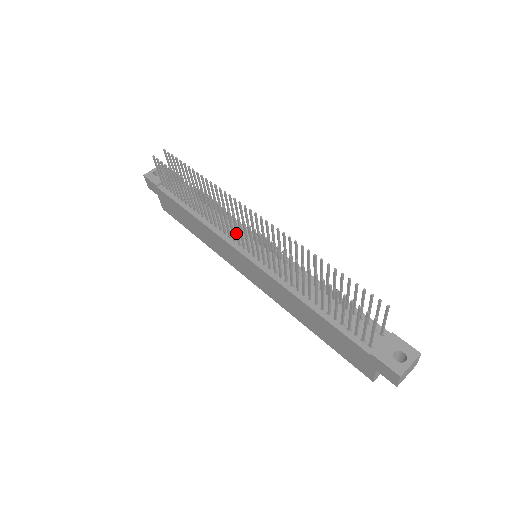
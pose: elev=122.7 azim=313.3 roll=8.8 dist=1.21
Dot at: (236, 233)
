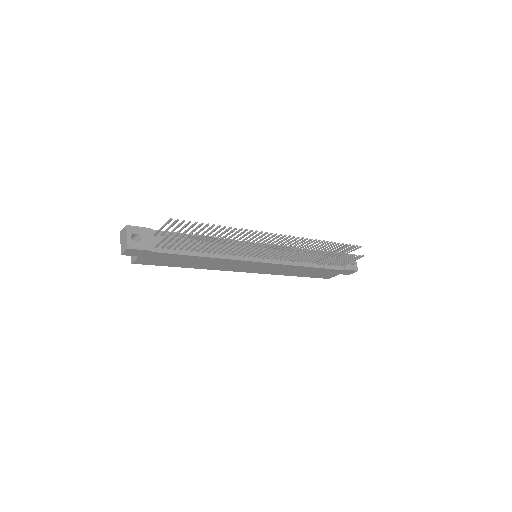
Dot at: occluded
